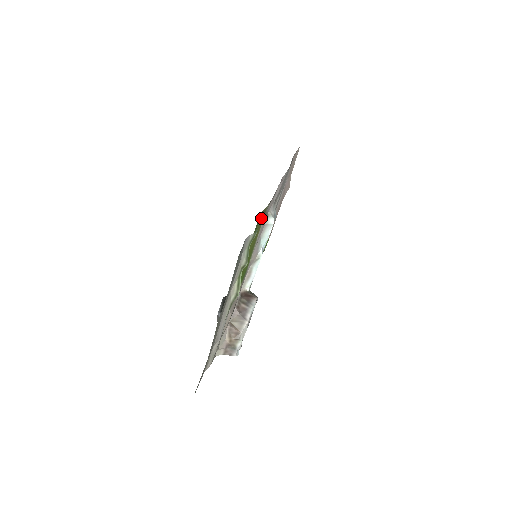
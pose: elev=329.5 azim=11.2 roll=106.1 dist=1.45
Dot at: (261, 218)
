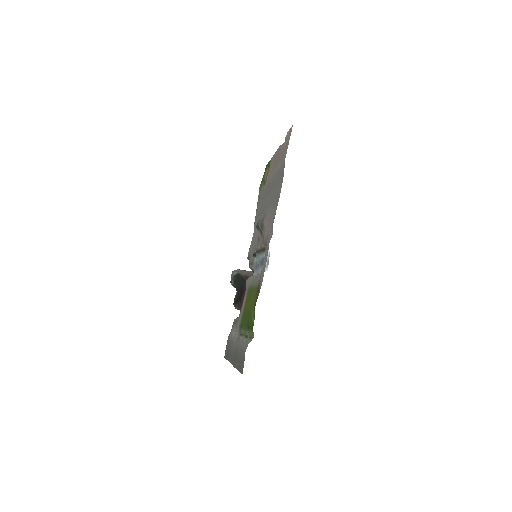
Dot at: (256, 294)
